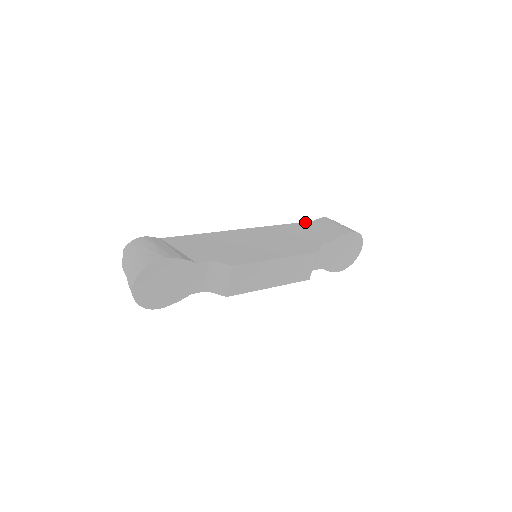
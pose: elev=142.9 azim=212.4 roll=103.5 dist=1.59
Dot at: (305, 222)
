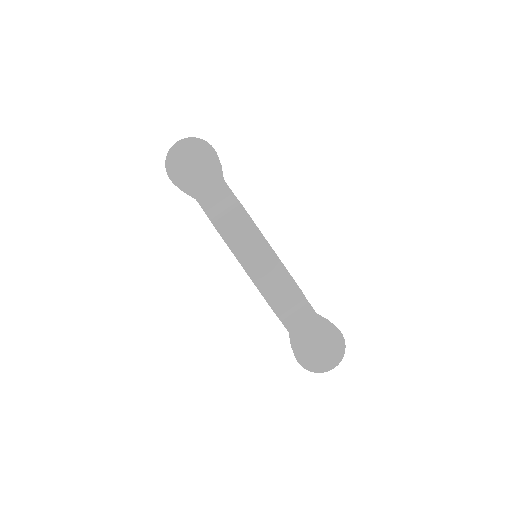
Dot at: occluded
